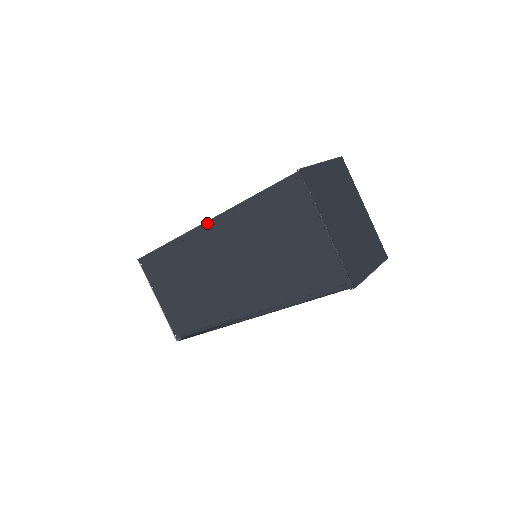
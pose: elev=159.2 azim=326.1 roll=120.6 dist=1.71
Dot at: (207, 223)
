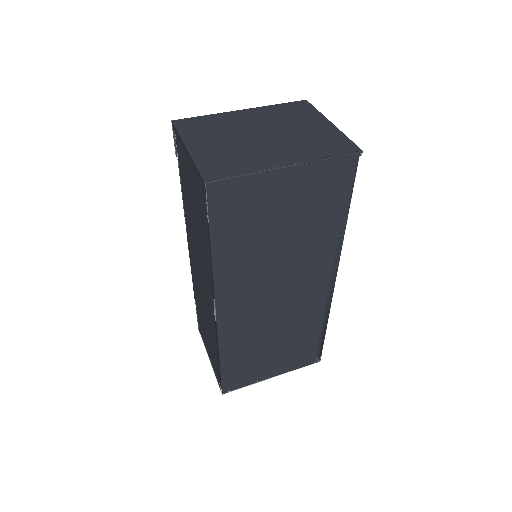
Dot at: (218, 311)
